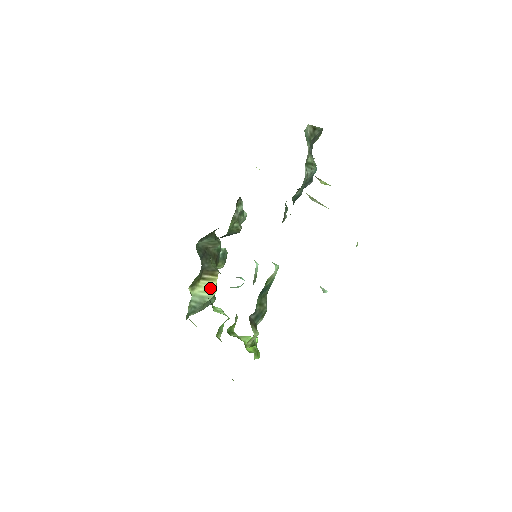
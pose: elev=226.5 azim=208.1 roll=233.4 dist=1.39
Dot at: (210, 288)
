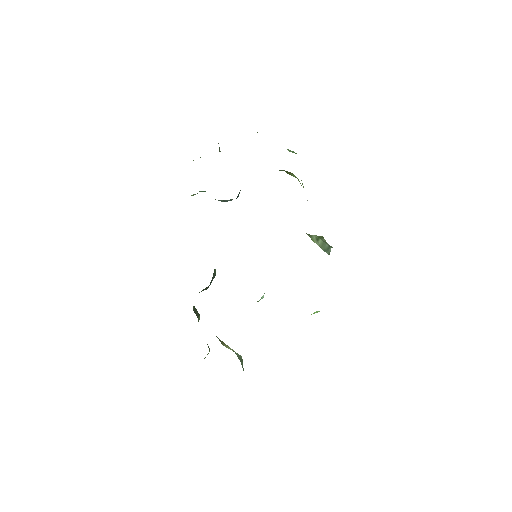
Dot at: occluded
